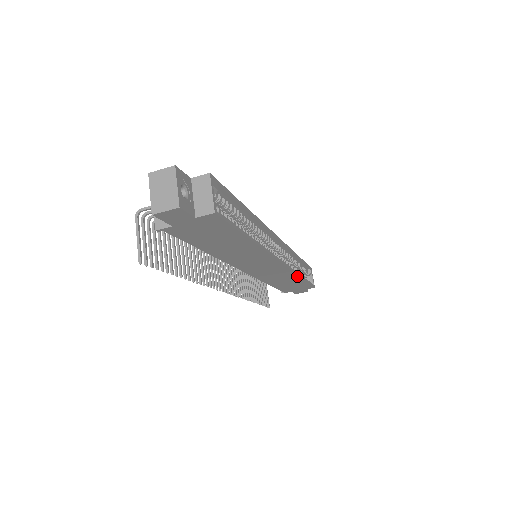
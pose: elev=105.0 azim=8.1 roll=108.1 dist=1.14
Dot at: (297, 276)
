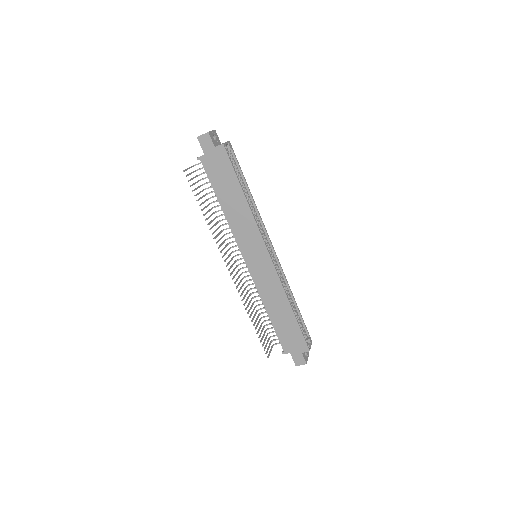
Dot at: (286, 299)
